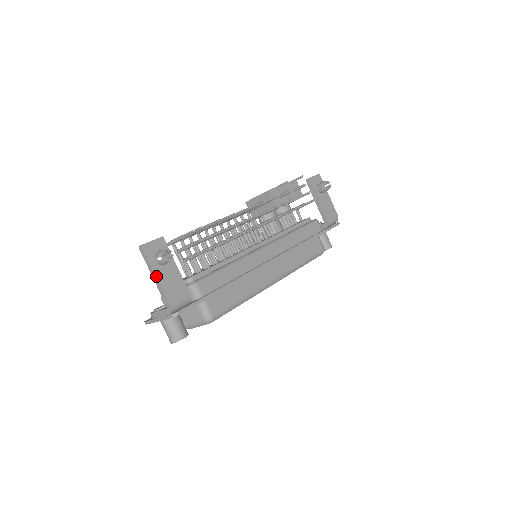
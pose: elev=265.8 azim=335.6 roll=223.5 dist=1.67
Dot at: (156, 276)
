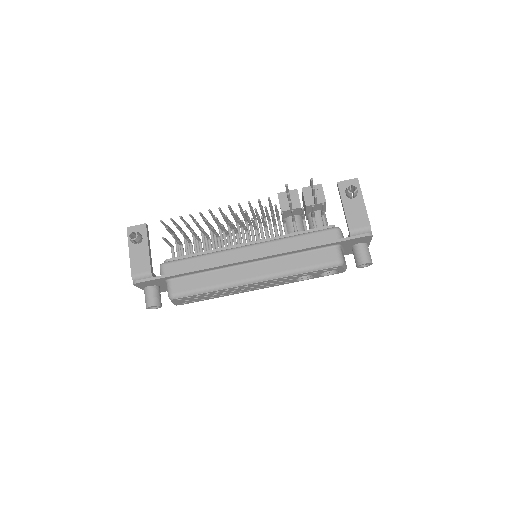
Dot at: (129, 251)
